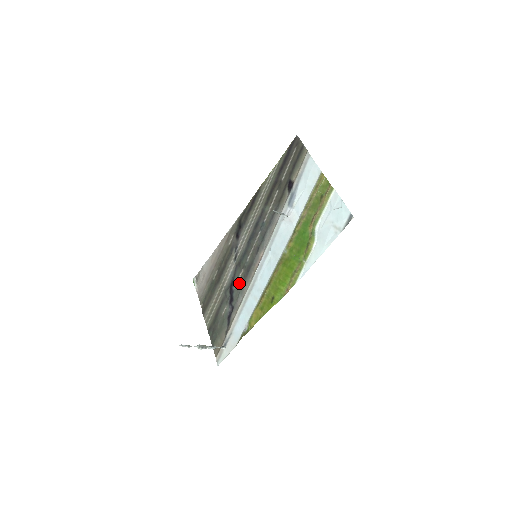
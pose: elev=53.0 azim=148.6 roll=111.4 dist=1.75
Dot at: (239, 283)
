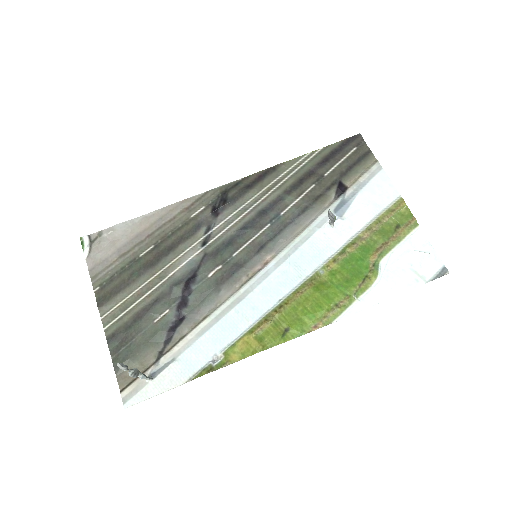
Dot at: (208, 283)
